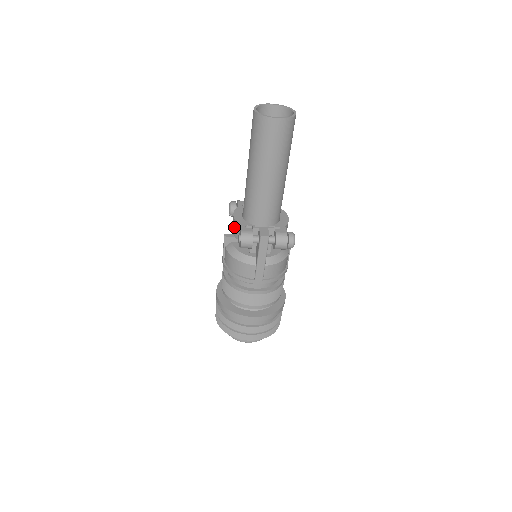
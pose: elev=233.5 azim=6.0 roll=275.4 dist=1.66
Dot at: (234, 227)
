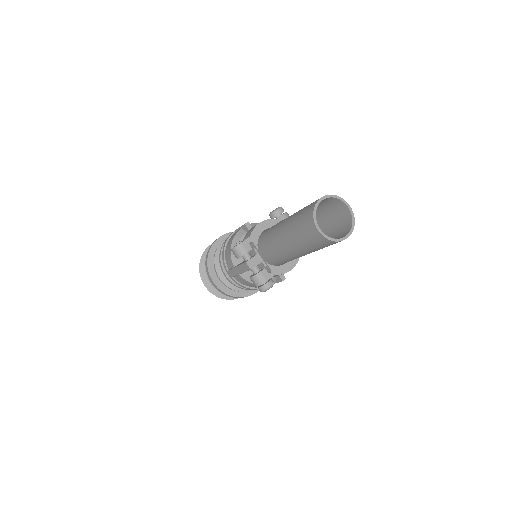
Dot at: (251, 230)
